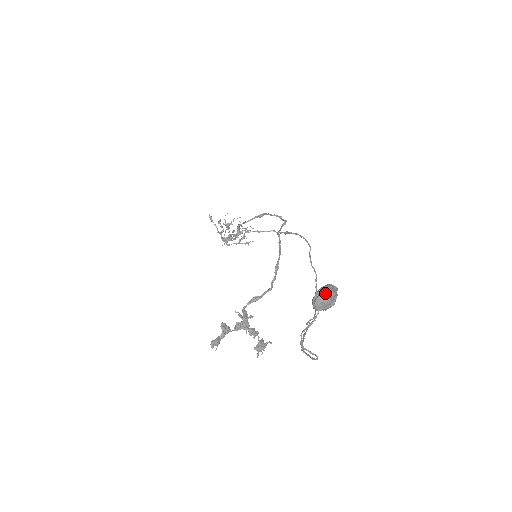
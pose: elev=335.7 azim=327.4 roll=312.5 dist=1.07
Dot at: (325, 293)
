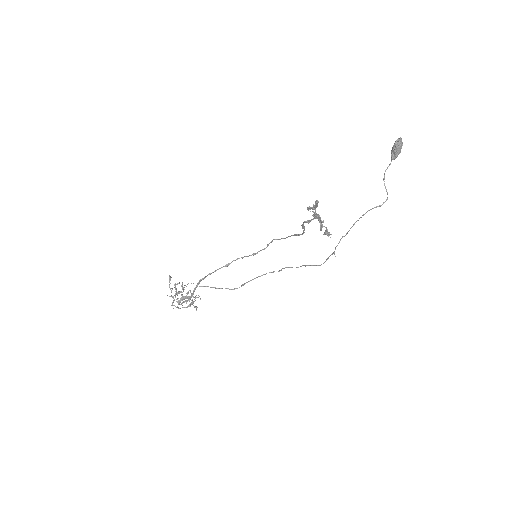
Dot at: (401, 138)
